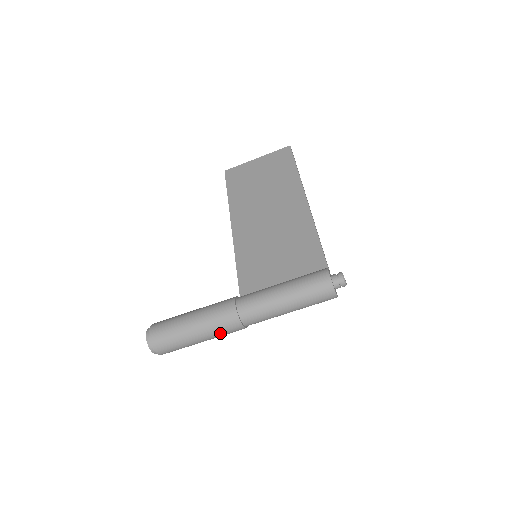
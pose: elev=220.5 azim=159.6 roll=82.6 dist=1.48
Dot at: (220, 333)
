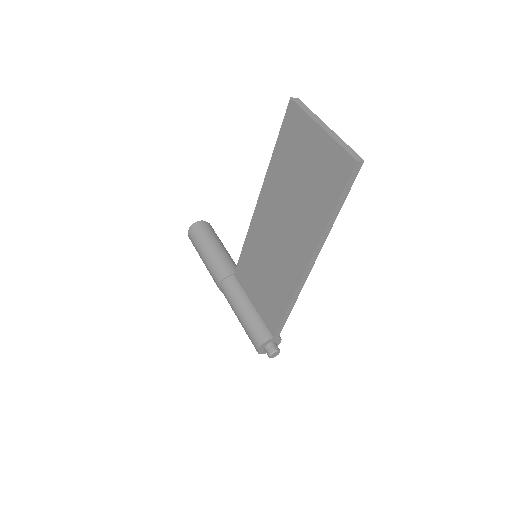
Dot at: occluded
